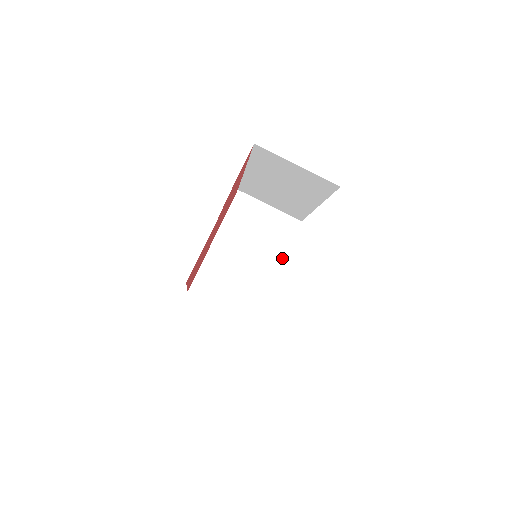
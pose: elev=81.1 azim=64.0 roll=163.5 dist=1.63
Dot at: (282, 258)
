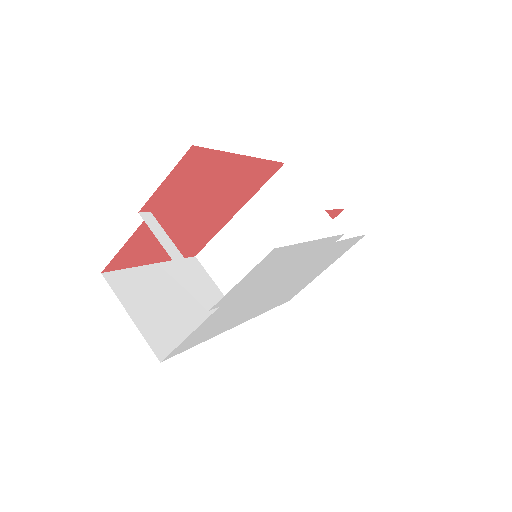
Dot at: occluded
